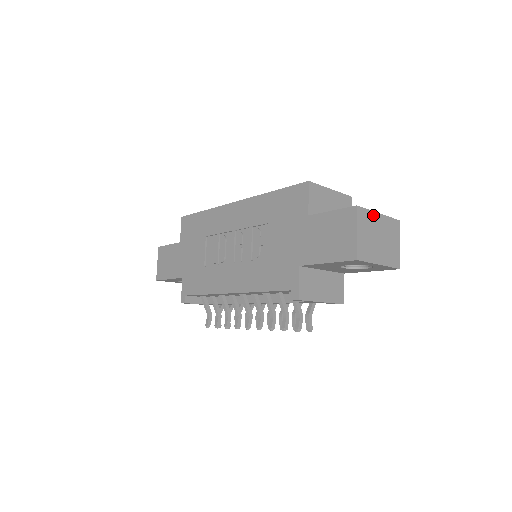
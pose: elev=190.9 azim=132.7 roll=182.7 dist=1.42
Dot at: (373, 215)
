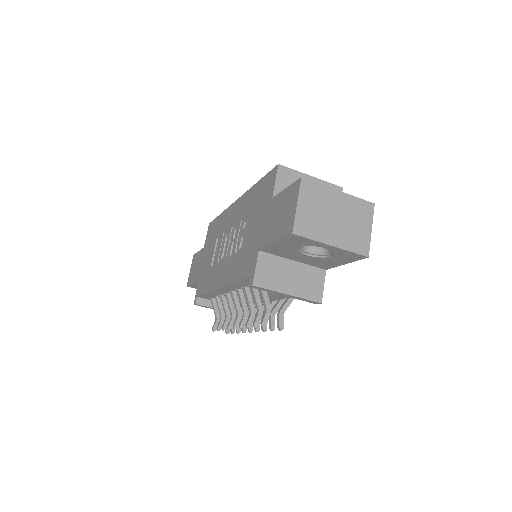
Dot at: (328, 191)
